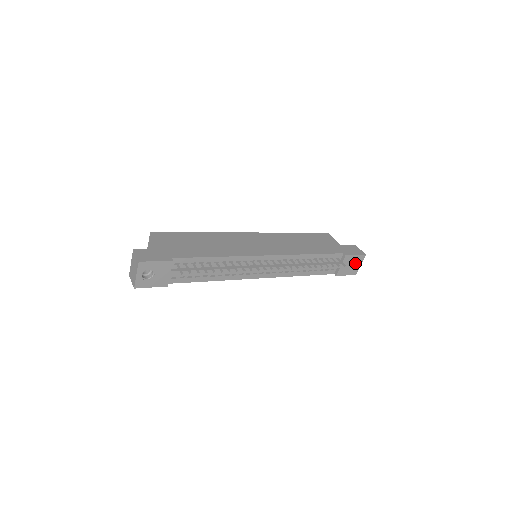
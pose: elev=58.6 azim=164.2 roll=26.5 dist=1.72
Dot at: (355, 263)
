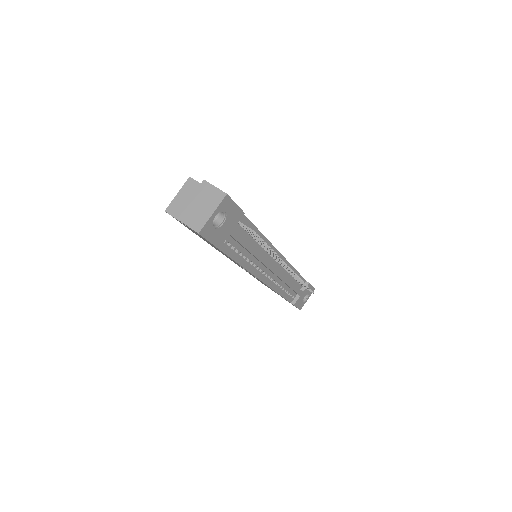
Dot at: (304, 297)
